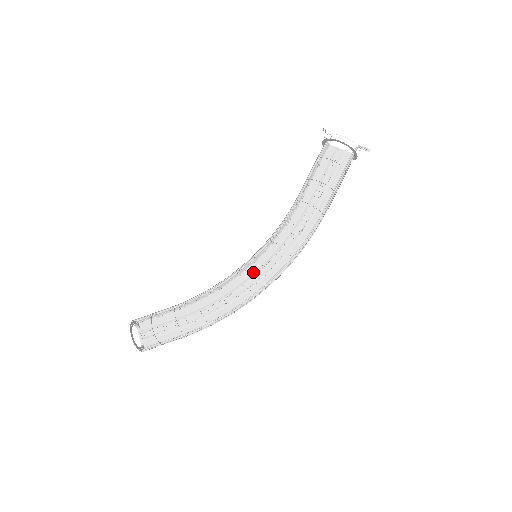
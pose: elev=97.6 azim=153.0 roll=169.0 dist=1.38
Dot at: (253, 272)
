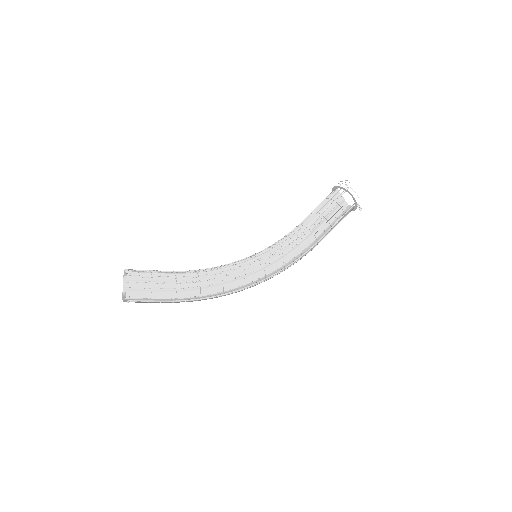
Dot at: (244, 266)
